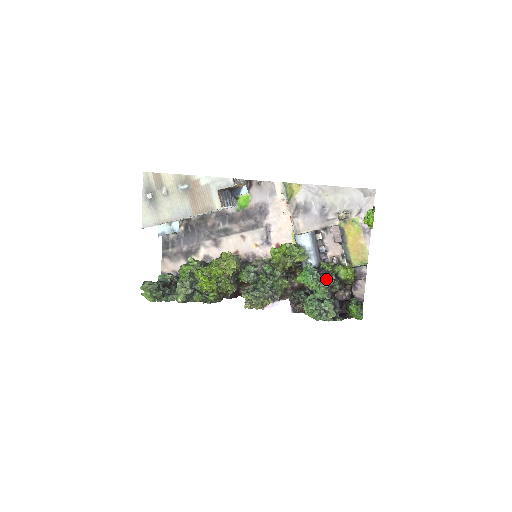
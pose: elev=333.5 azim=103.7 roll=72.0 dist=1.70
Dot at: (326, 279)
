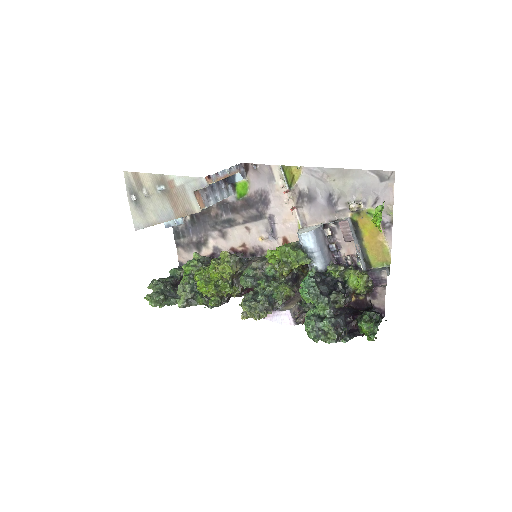
Dot at: (329, 291)
